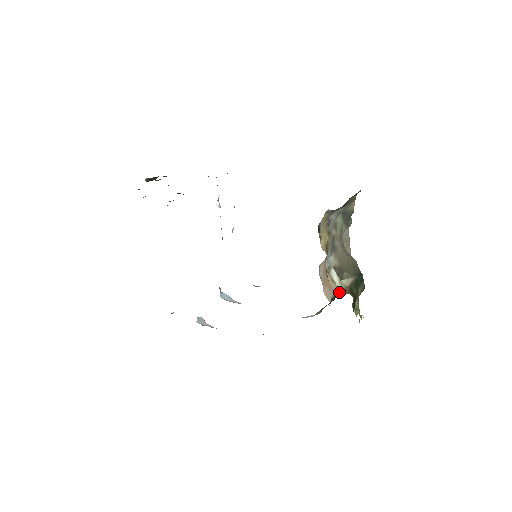
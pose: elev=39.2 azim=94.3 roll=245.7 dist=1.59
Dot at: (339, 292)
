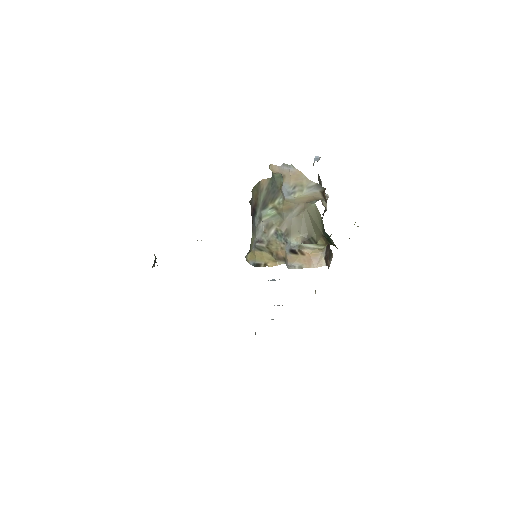
Dot at: occluded
